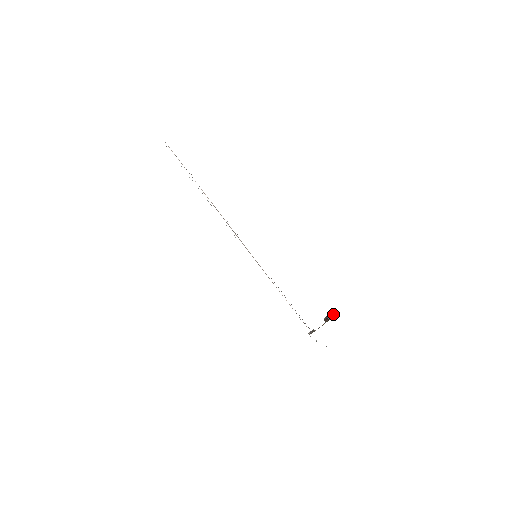
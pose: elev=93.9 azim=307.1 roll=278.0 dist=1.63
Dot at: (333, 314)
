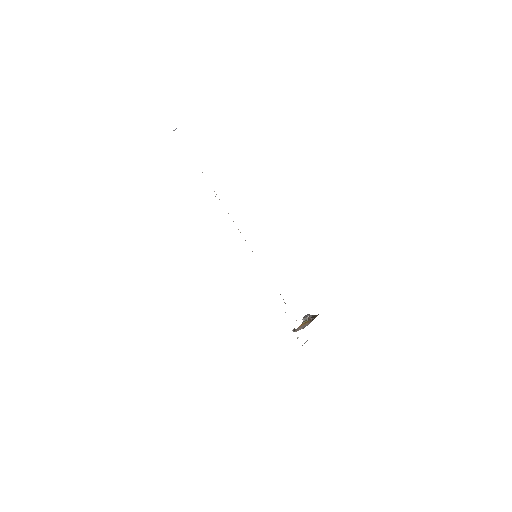
Dot at: (311, 315)
